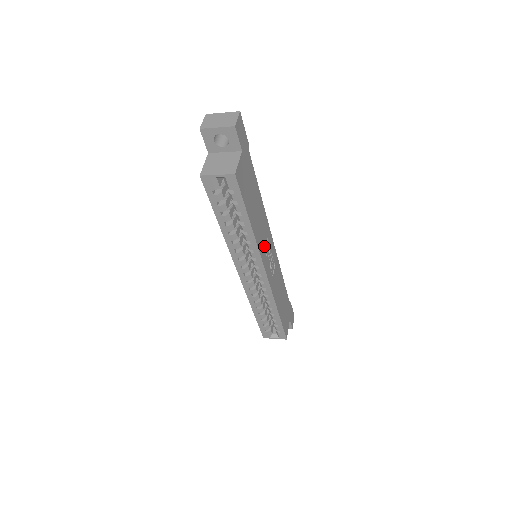
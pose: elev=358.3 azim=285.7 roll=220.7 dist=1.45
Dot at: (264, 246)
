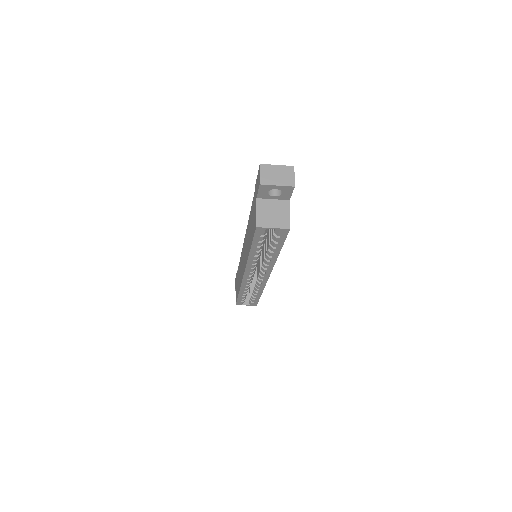
Dot at: occluded
